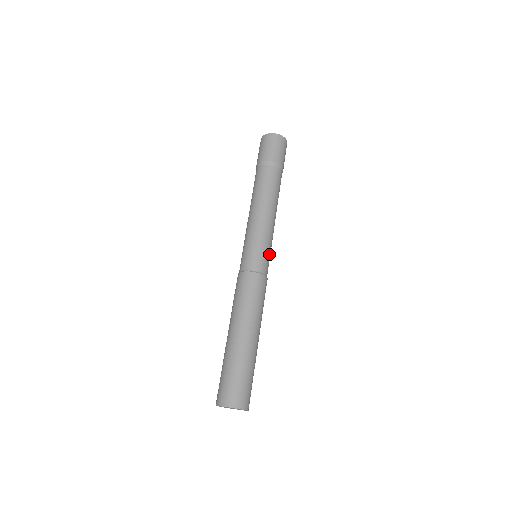
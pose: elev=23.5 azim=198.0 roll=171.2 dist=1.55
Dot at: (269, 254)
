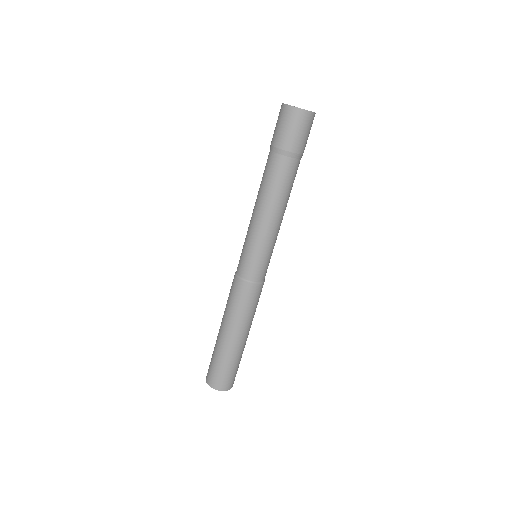
Dot at: occluded
